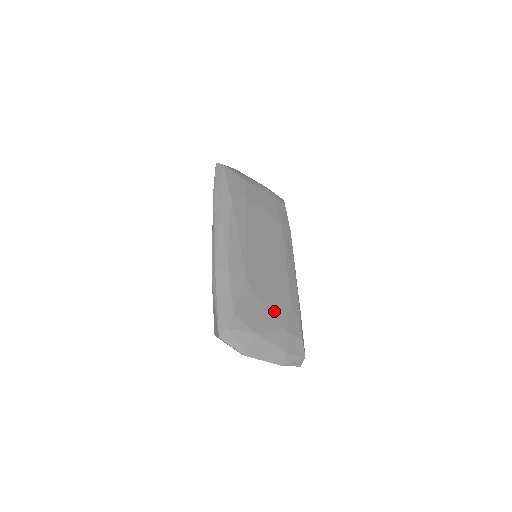
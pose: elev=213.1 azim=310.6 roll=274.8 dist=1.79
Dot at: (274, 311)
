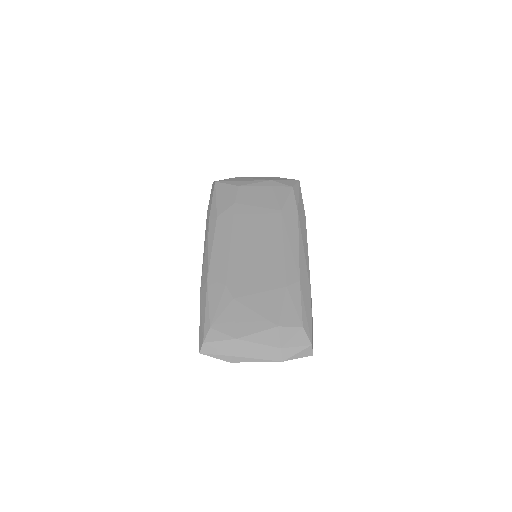
Dot at: (261, 309)
